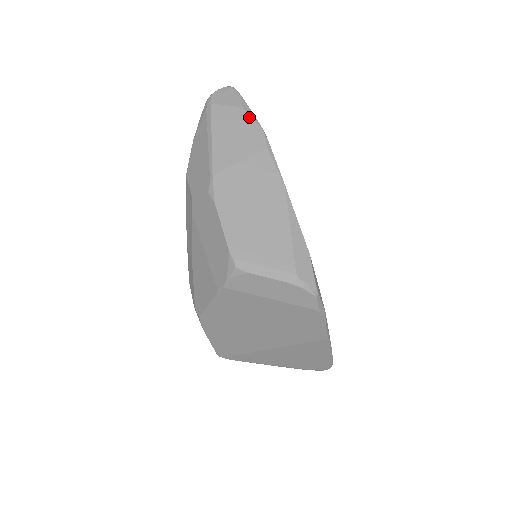
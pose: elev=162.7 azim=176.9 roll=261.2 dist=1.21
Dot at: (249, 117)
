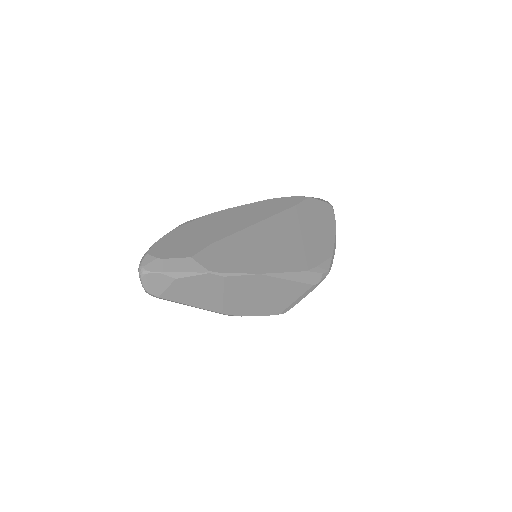
Dot at: (189, 278)
